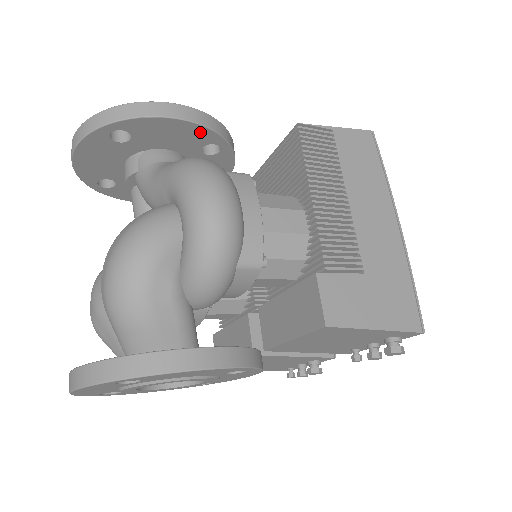
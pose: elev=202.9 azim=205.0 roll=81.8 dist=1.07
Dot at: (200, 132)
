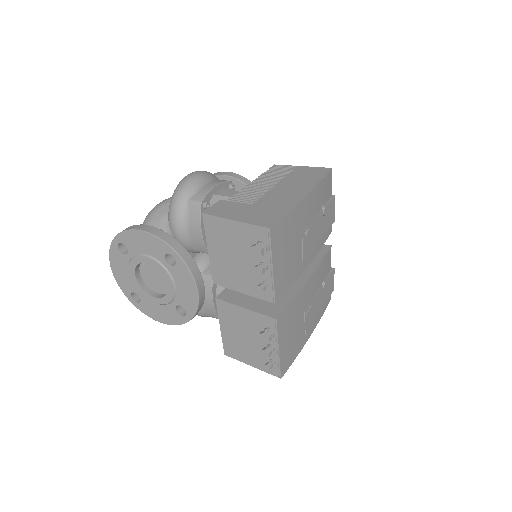
Dot at: (236, 184)
